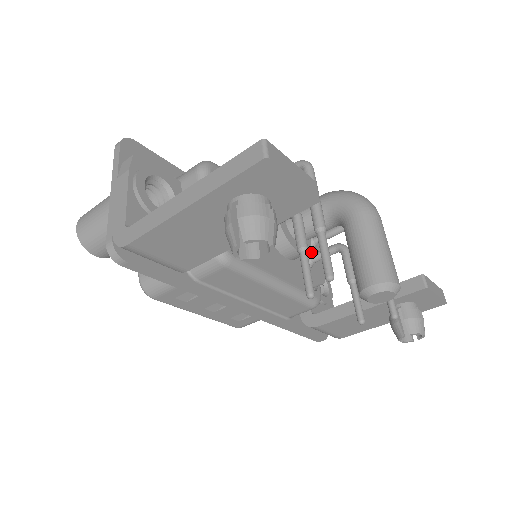
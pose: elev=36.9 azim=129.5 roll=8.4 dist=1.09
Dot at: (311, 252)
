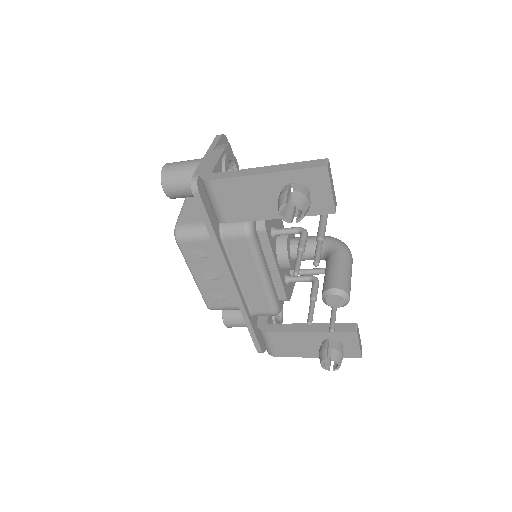
Dot at: occluded
